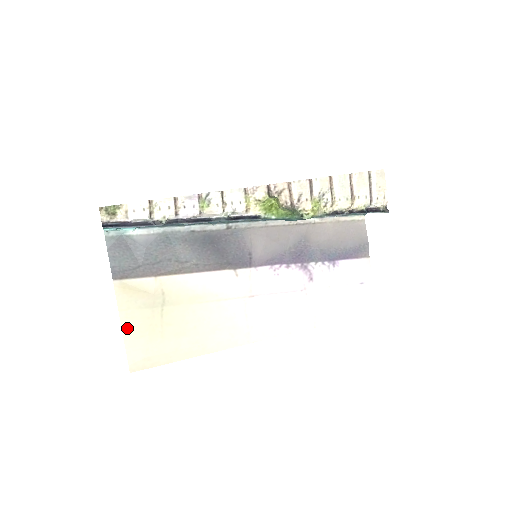
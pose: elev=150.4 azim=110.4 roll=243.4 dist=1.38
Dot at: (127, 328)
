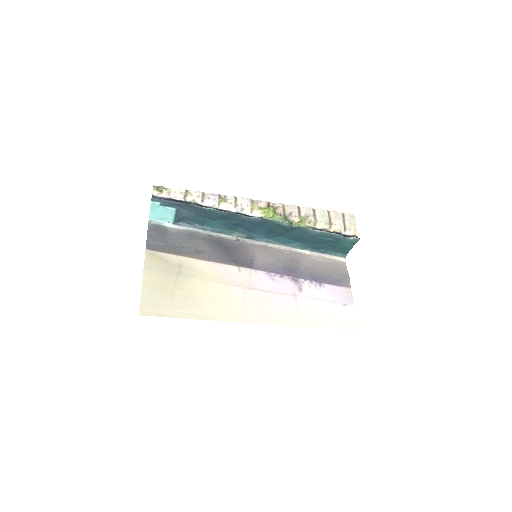
Dot at: (146, 282)
